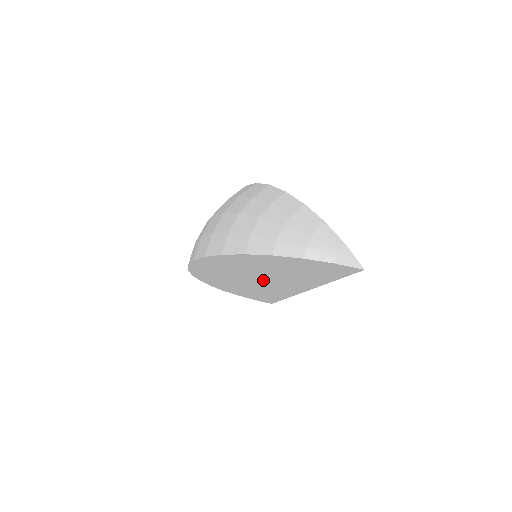
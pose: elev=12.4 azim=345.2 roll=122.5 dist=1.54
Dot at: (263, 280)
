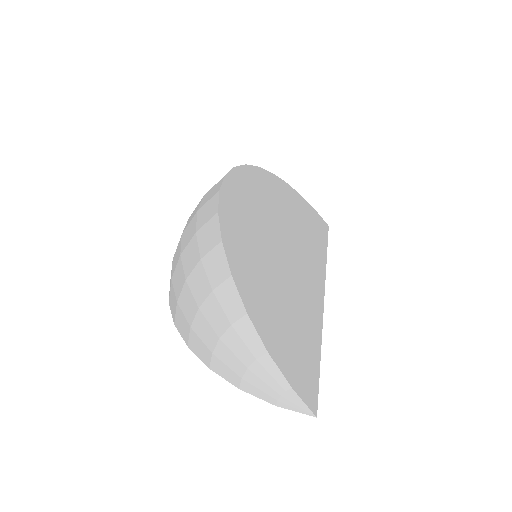
Dot at: occluded
